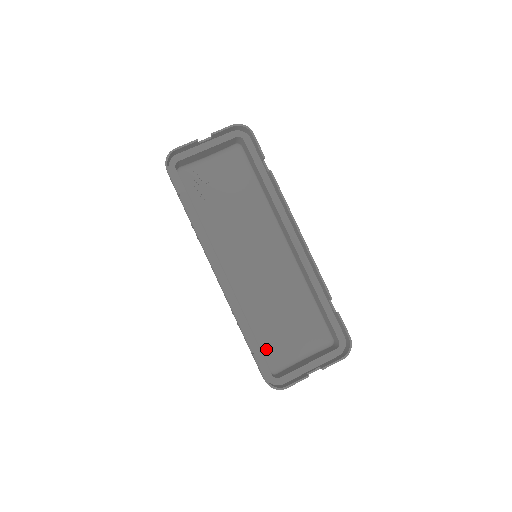
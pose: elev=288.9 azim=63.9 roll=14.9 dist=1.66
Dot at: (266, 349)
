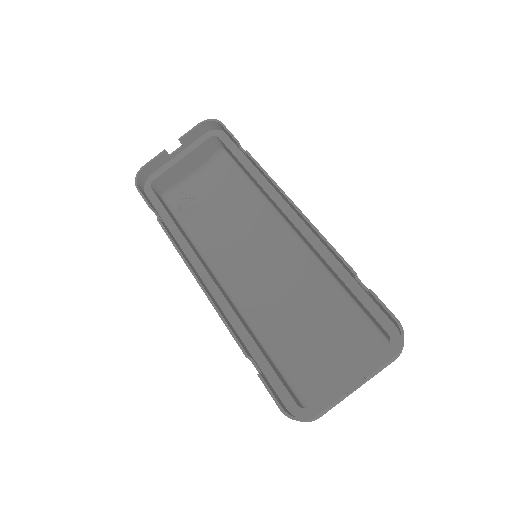
Dot at: (294, 375)
